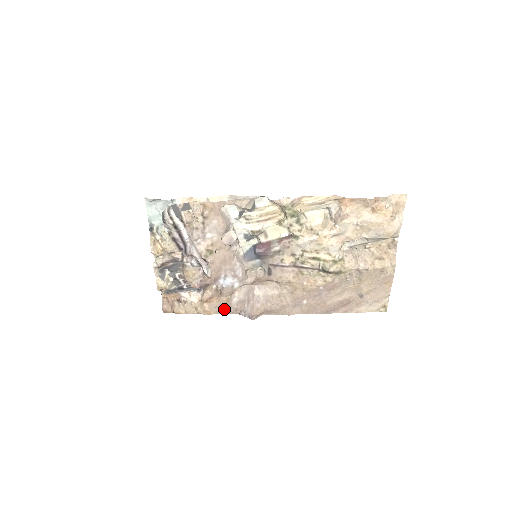
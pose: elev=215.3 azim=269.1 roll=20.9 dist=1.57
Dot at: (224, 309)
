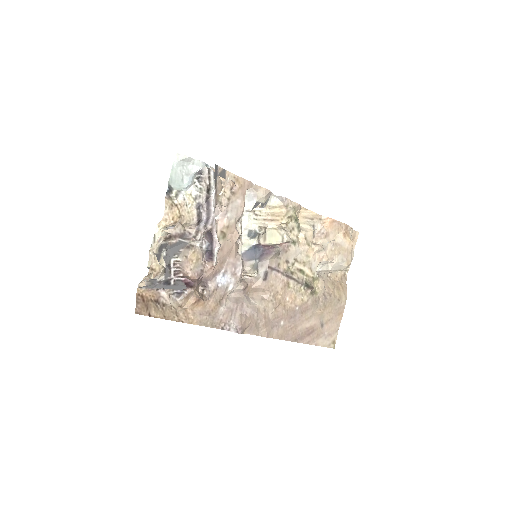
Dot at: (208, 319)
